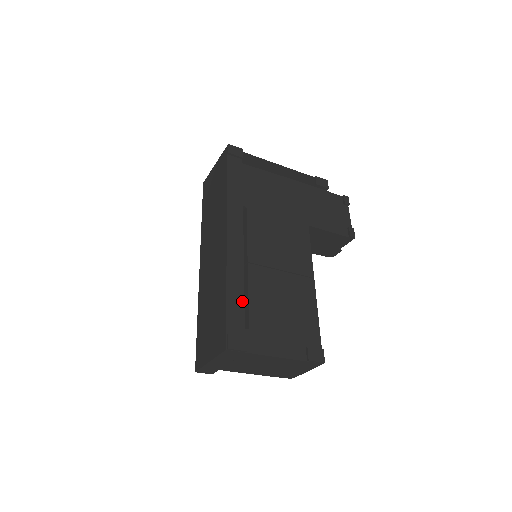
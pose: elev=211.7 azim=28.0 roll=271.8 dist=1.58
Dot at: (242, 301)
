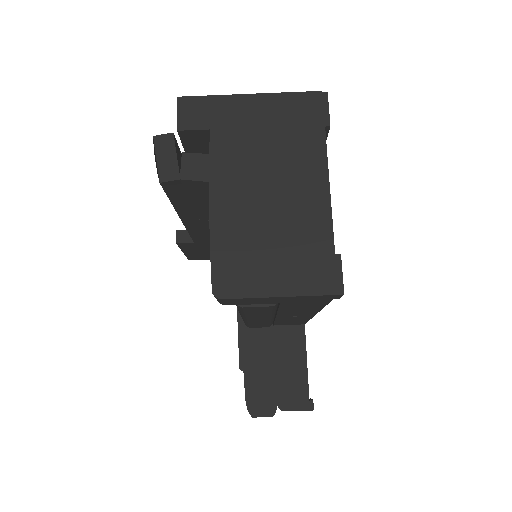
Dot at: occluded
